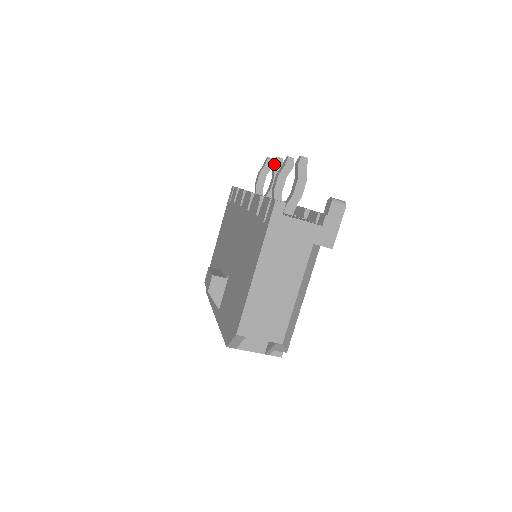
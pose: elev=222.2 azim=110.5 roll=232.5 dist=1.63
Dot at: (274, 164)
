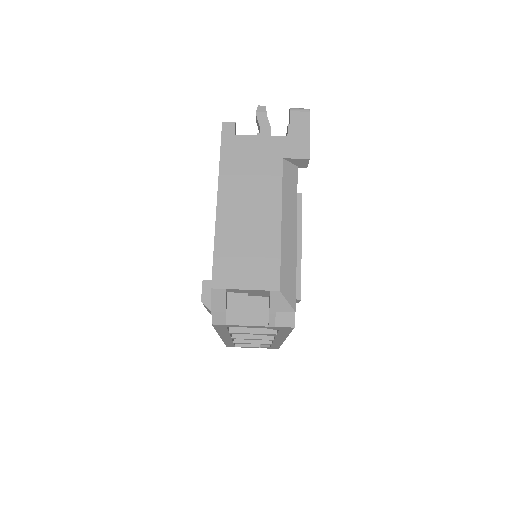
Dot at: occluded
